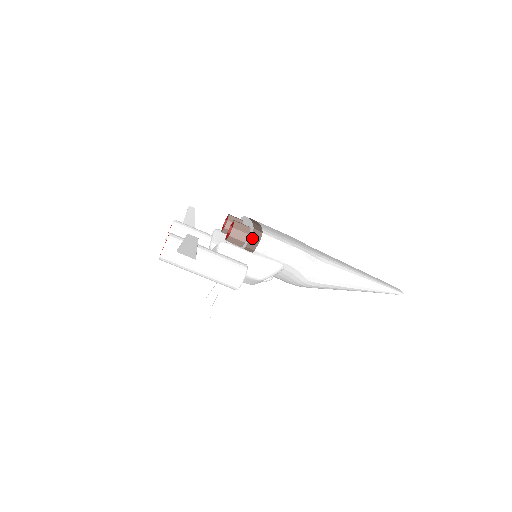
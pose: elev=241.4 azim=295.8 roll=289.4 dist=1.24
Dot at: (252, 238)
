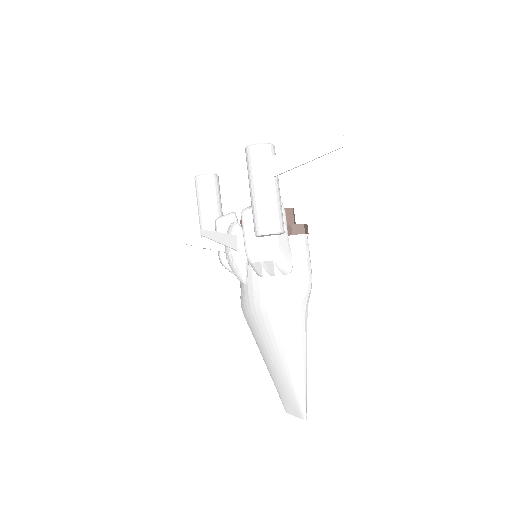
Dot at: (304, 225)
